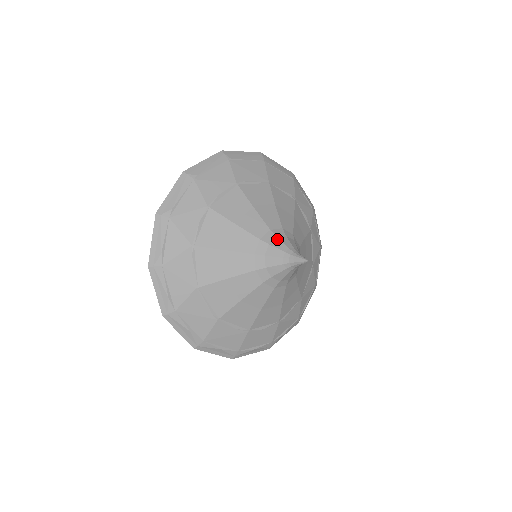
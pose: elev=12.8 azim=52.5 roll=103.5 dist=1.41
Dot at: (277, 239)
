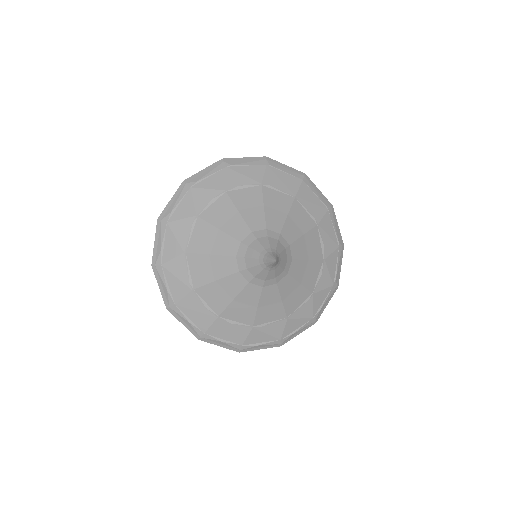
Dot at: (266, 238)
